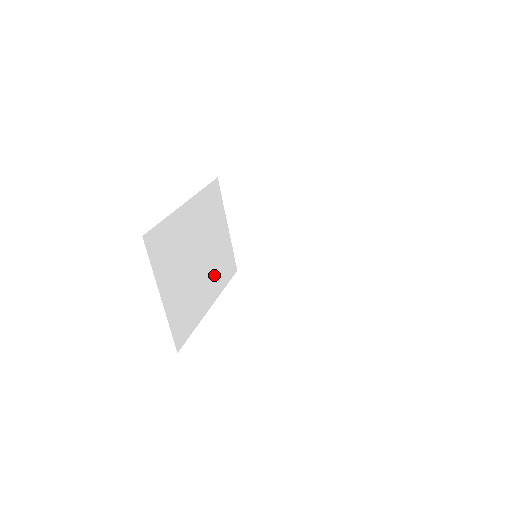
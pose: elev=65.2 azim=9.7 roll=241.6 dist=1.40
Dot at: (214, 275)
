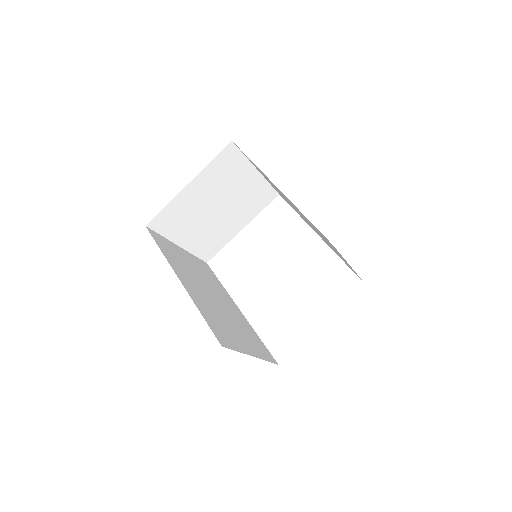
Dot at: (219, 291)
